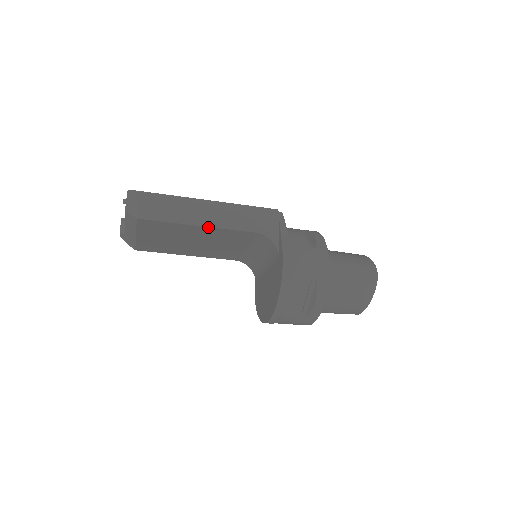
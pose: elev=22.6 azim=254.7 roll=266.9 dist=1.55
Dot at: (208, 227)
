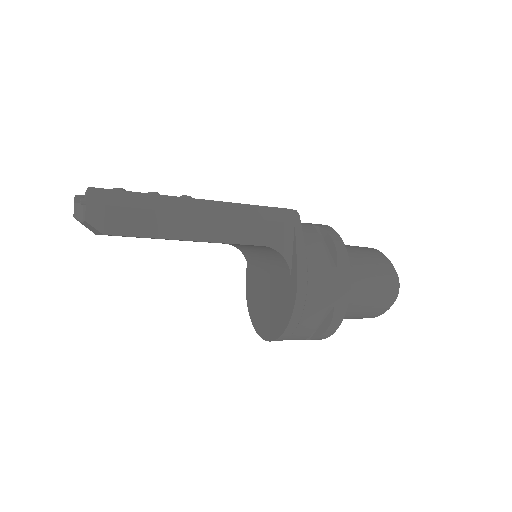
Dot at: (203, 241)
